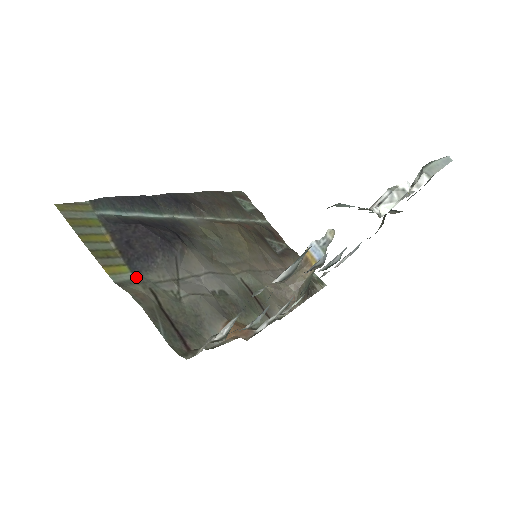
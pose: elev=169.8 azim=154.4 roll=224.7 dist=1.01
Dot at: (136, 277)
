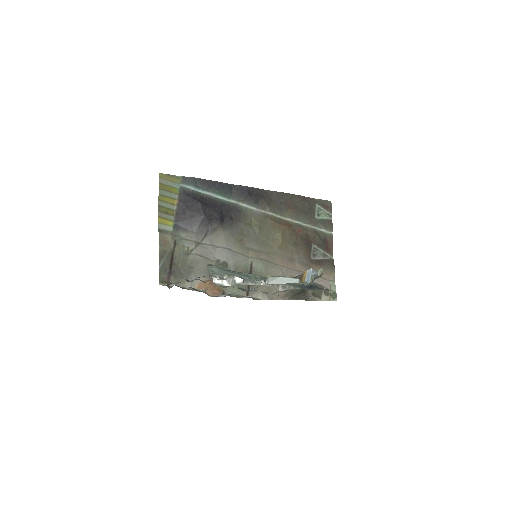
Dot at: (173, 231)
